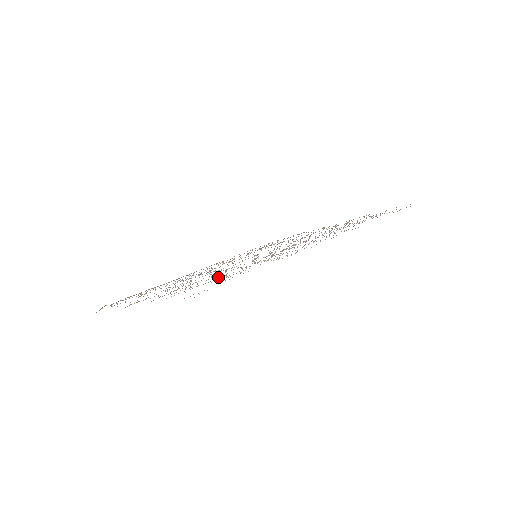
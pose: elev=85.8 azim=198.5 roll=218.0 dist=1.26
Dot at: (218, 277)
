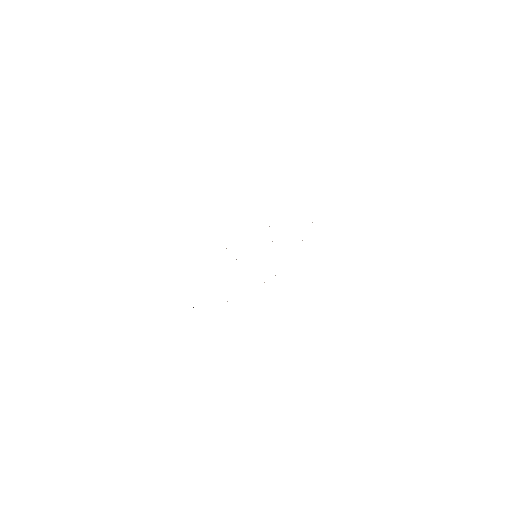
Dot at: occluded
